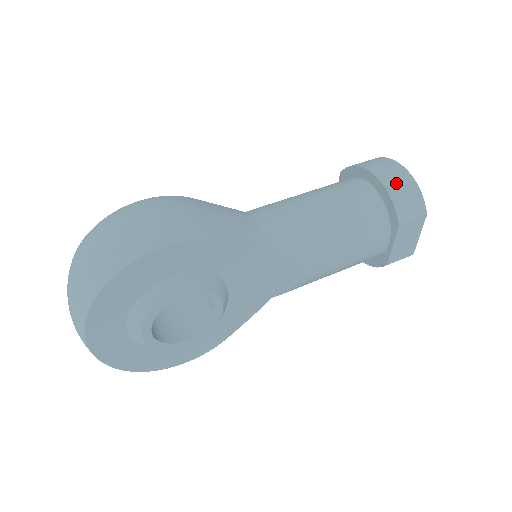
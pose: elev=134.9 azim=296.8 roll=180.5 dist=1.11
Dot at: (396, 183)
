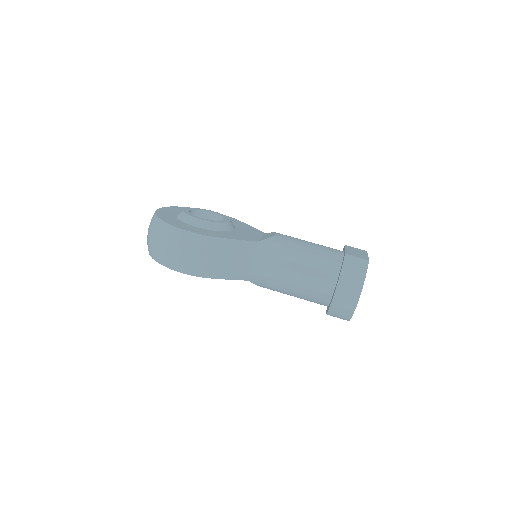
Dot at: (341, 306)
